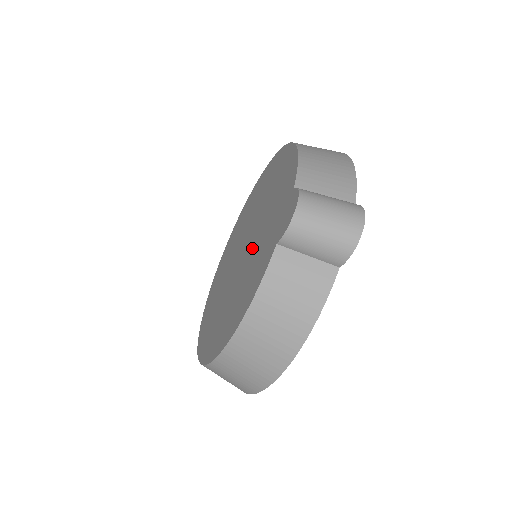
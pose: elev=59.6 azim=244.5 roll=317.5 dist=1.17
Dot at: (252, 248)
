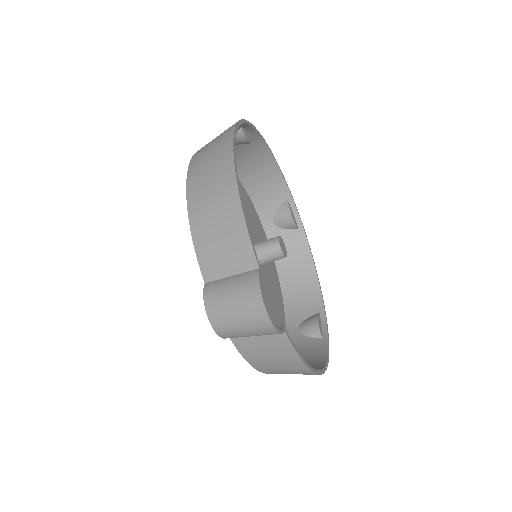
Dot at: occluded
